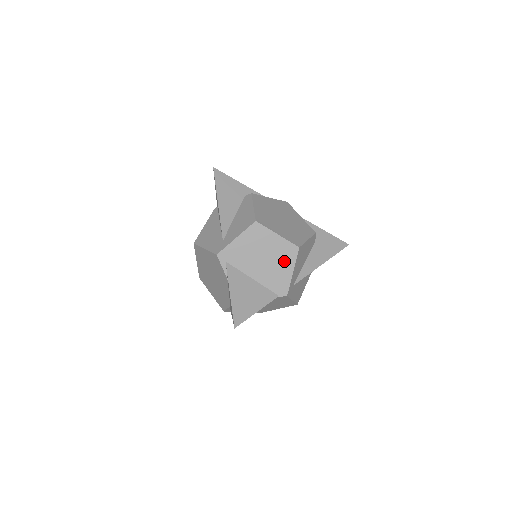
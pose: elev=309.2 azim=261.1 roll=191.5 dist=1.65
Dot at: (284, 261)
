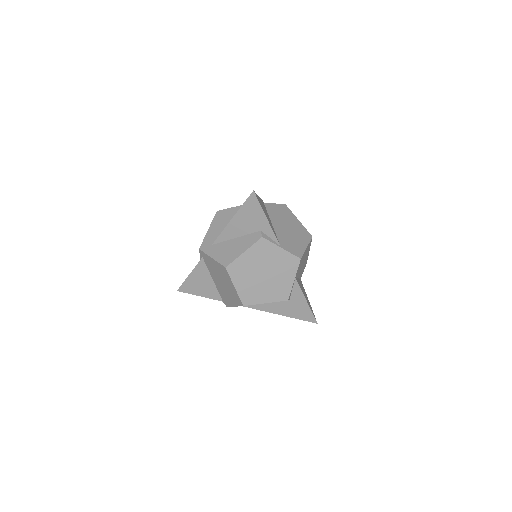
Dot at: (232, 298)
